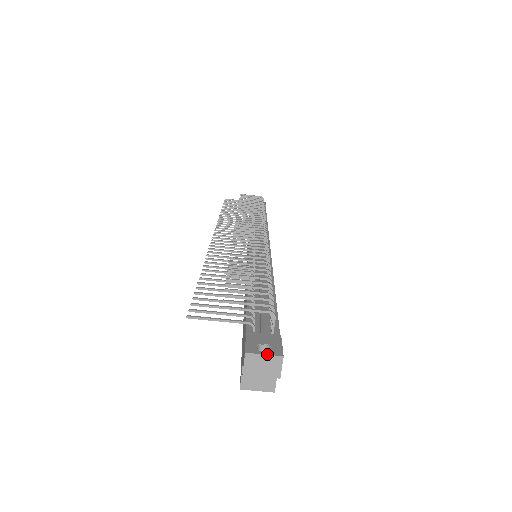
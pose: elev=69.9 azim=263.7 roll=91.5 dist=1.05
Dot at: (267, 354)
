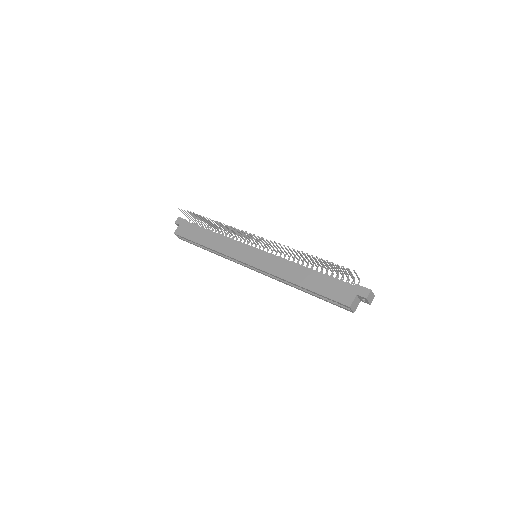
Dot at: (373, 293)
